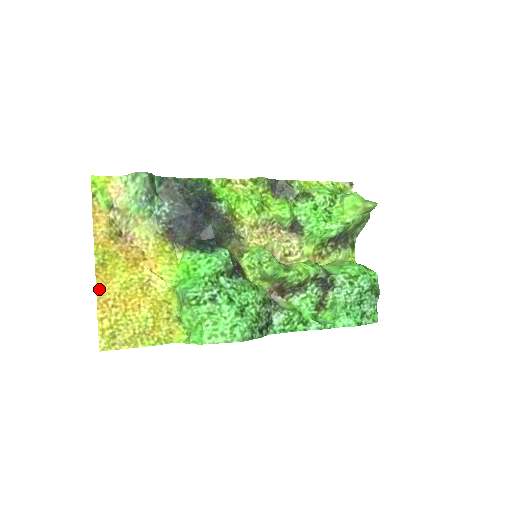
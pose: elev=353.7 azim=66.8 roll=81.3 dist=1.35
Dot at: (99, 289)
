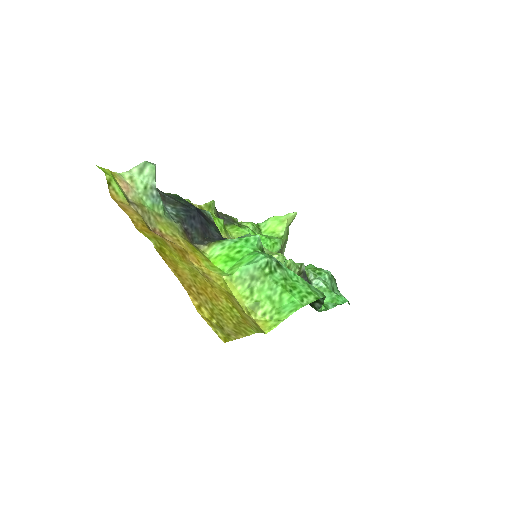
Dot at: (175, 274)
